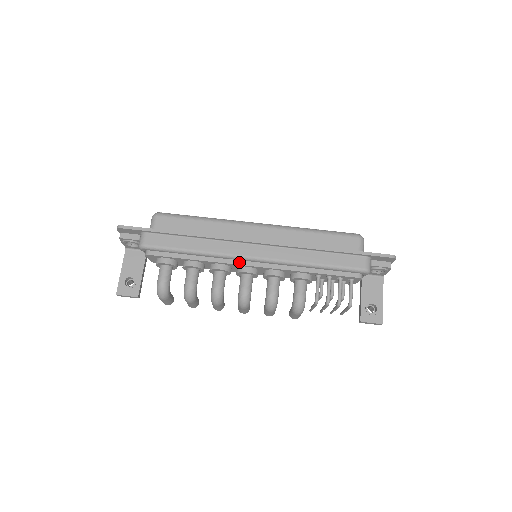
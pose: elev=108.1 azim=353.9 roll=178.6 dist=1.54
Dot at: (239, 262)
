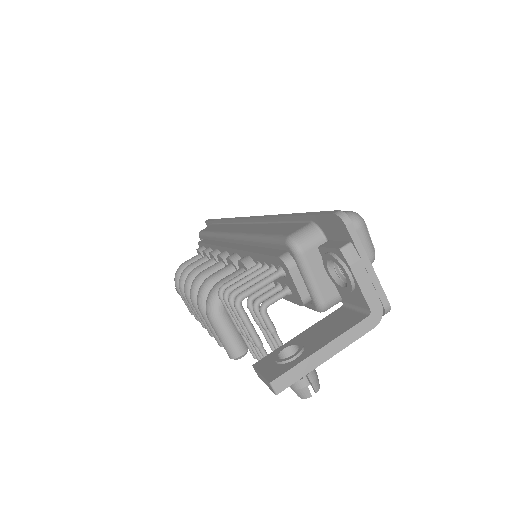
Dot at: (223, 244)
